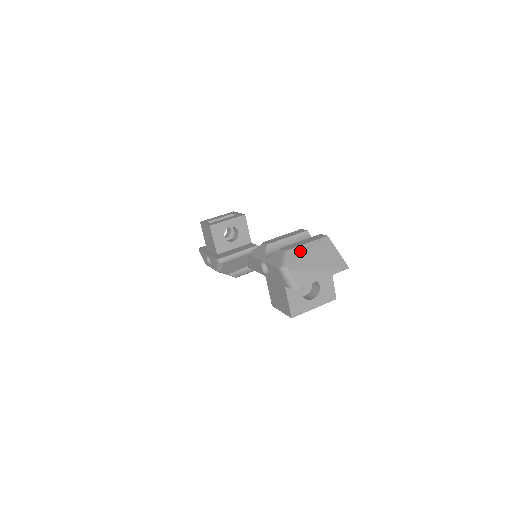
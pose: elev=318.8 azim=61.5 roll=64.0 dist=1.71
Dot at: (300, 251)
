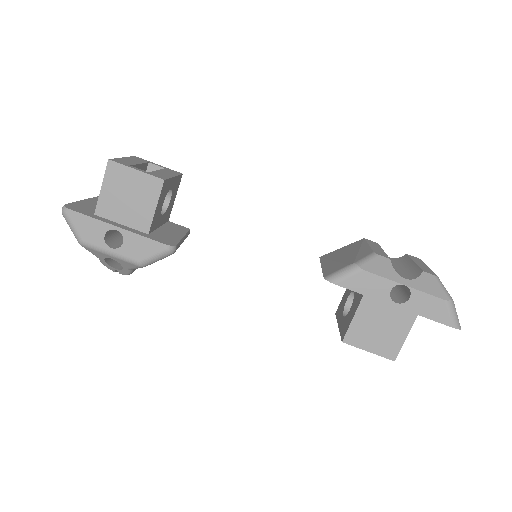
Dot at: occluded
